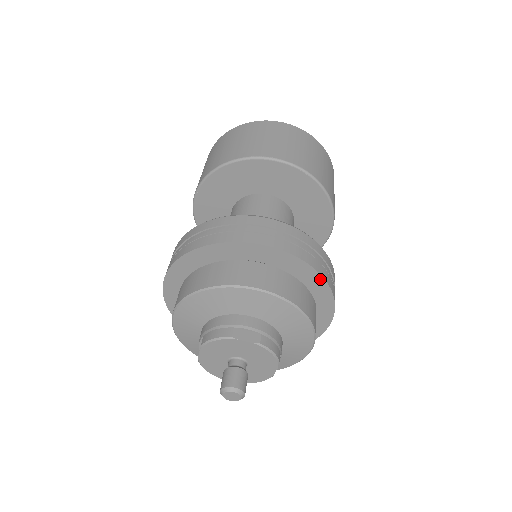
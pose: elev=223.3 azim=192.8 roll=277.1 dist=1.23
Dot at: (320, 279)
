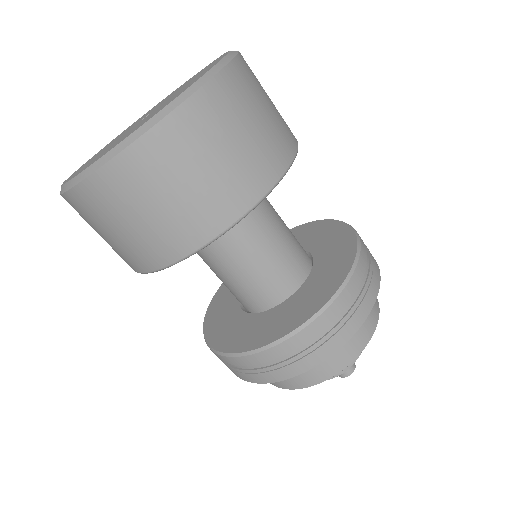
Dot at: occluded
